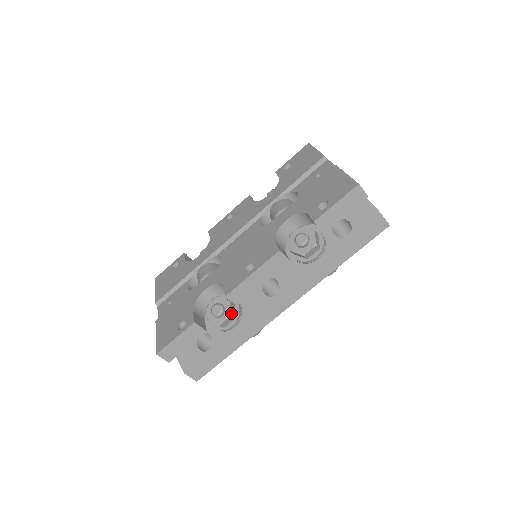
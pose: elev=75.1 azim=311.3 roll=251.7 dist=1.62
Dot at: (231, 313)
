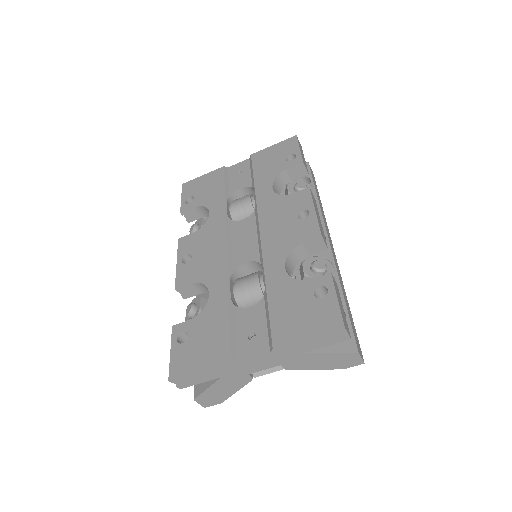
Dot at: (328, 262)
